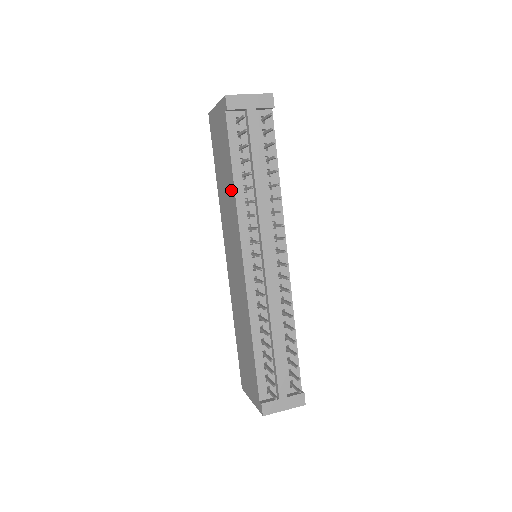
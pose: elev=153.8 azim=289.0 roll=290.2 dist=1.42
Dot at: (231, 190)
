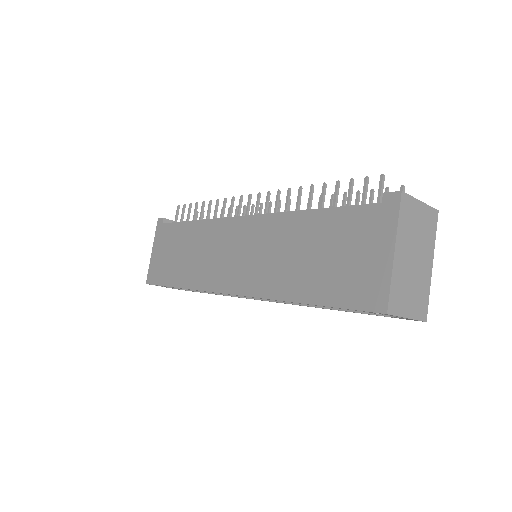
Dot at: (195, 231)
